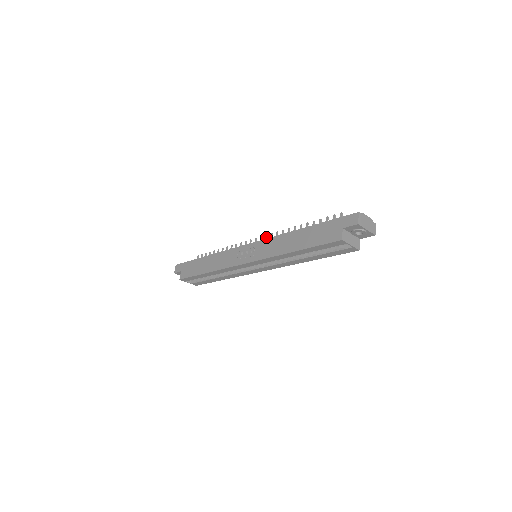
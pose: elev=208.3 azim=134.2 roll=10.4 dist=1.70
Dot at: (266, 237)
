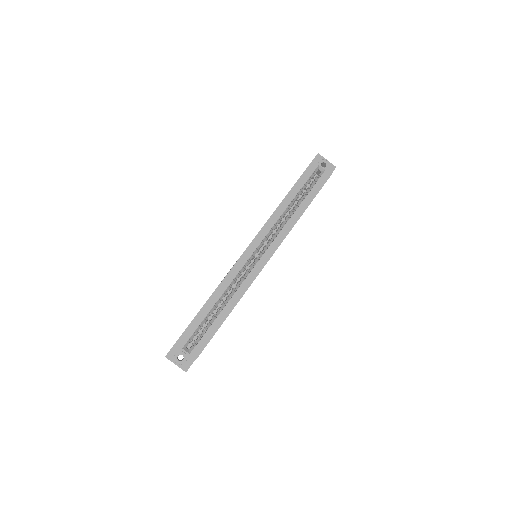
Dot at: occluded
